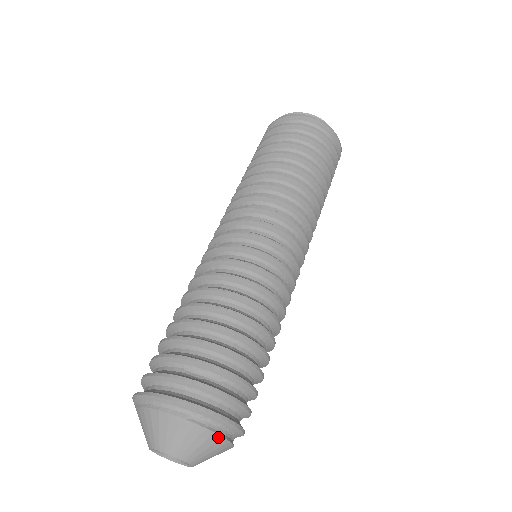
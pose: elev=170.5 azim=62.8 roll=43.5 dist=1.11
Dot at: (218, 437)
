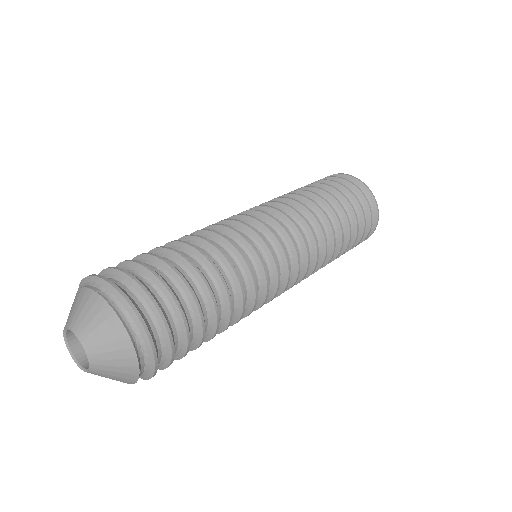
Dot at: (118, 321)
